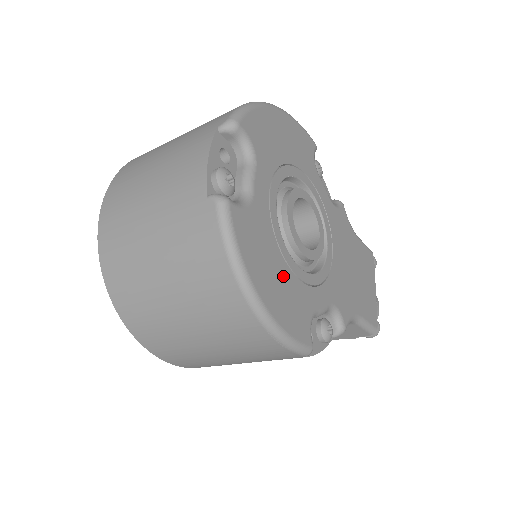
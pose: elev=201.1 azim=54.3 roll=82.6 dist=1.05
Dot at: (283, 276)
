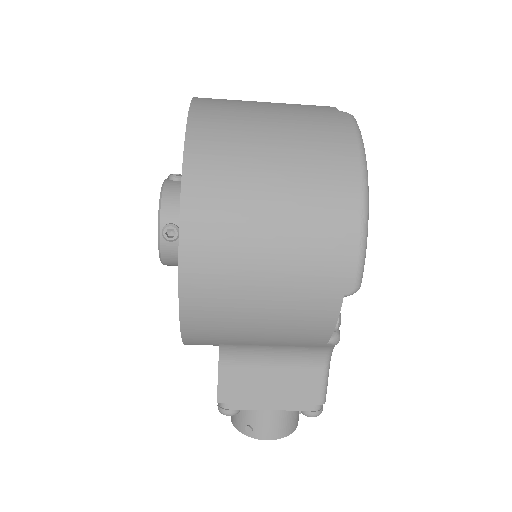
Dot at: occluded
